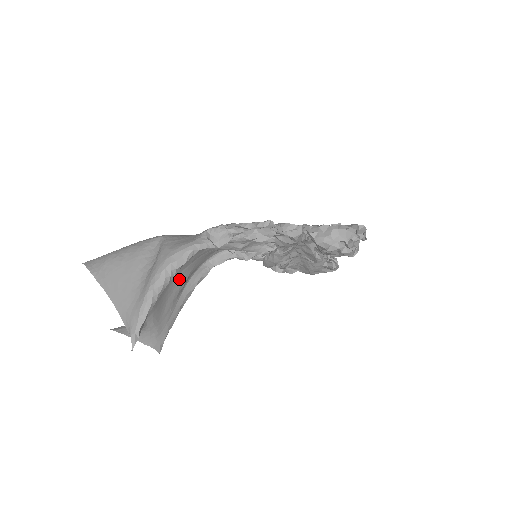
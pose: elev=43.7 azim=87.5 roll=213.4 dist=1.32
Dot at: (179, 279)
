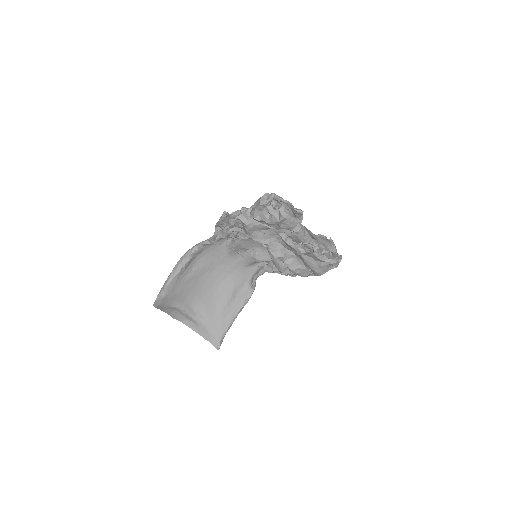
Dot at: (224, 288)
